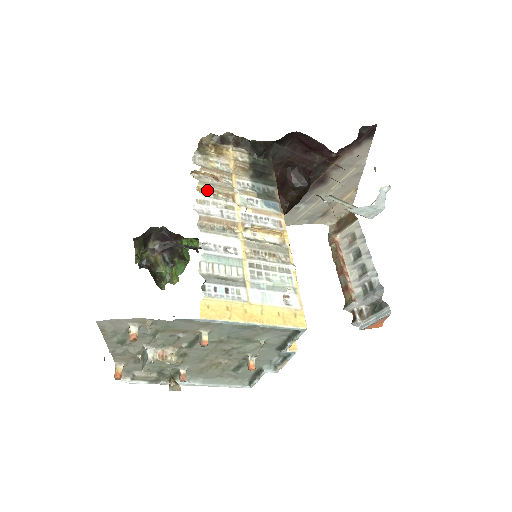
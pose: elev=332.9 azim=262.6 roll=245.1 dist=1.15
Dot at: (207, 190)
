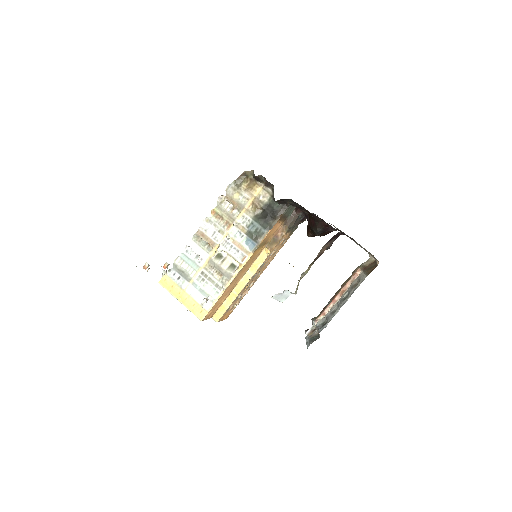
Dot at: (217, 214)
